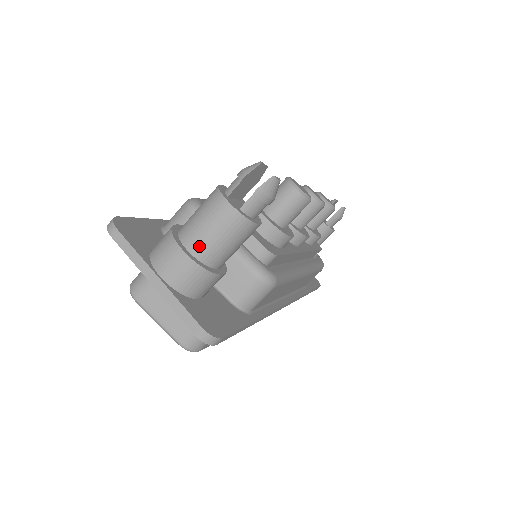
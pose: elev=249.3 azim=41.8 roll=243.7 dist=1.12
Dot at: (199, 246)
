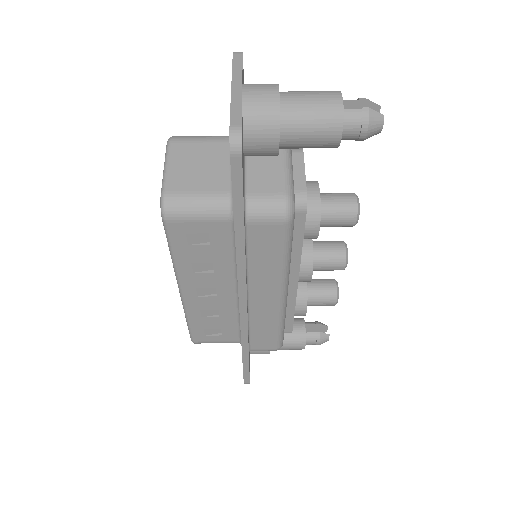
Dot at: (291, 100)
